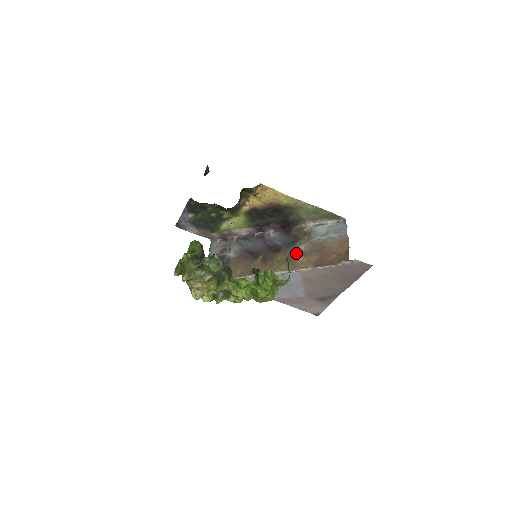
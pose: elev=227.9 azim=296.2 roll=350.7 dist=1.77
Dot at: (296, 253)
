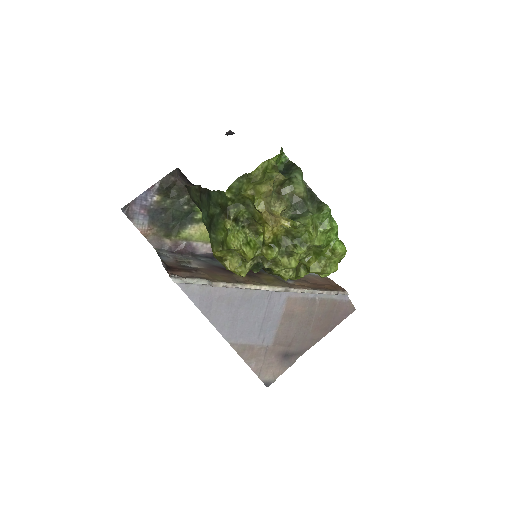
Dot at: occluded
